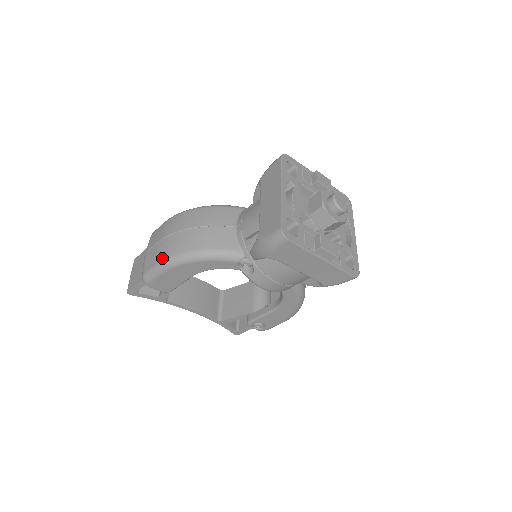
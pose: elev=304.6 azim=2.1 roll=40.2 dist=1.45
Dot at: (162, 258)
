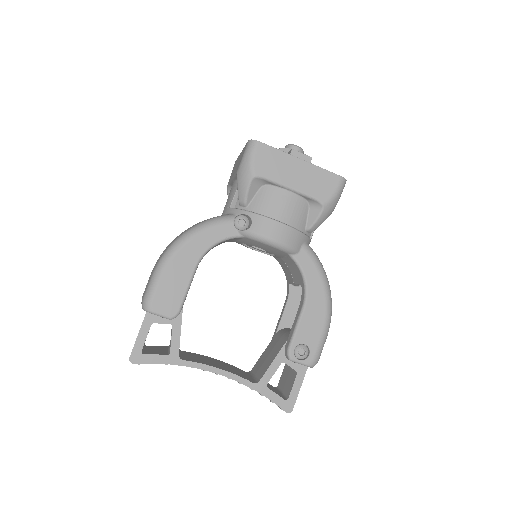
Dot at: (158, 261)
